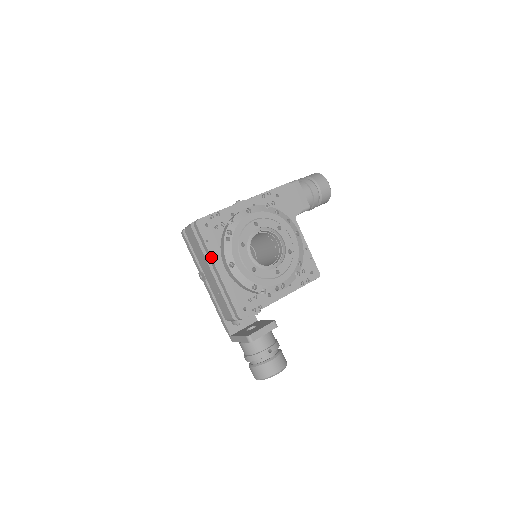
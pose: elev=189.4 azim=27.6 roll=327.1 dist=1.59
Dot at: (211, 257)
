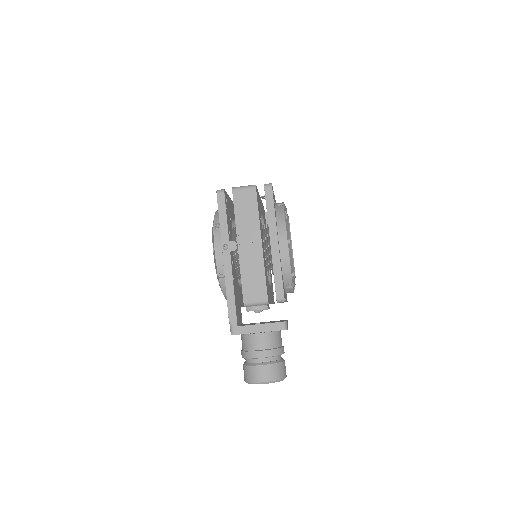
Dot at: (276, 224)
